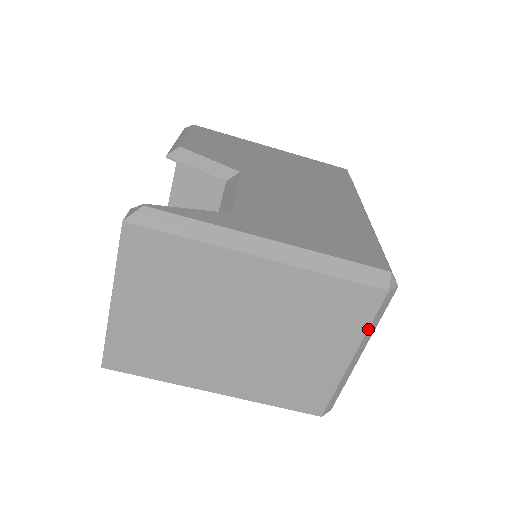
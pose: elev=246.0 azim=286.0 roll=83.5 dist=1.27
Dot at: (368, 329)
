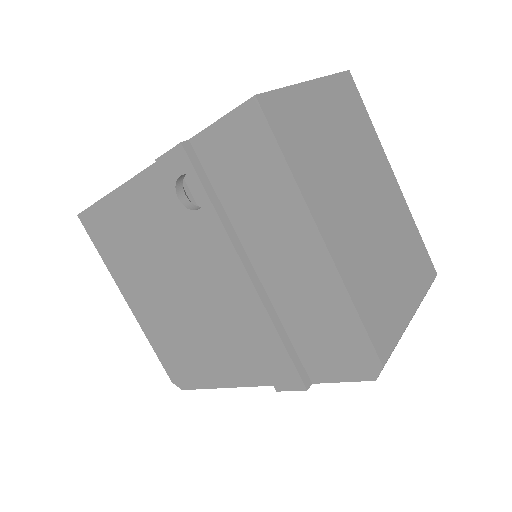
Dot at: (425, 294)
